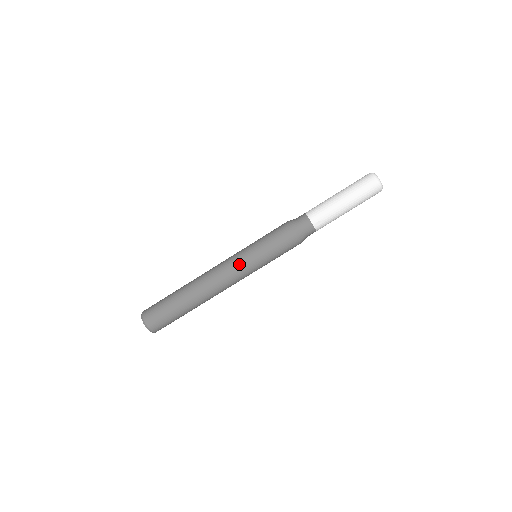
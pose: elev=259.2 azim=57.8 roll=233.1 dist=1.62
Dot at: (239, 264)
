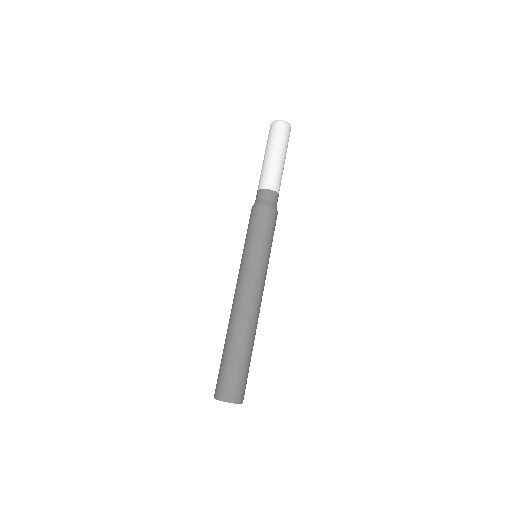
Dot at: (245, 270)
